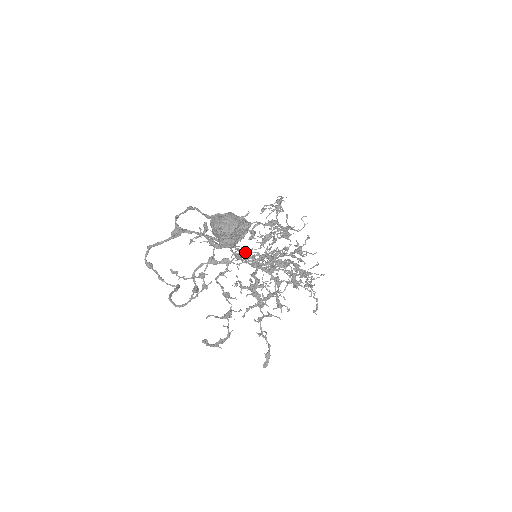
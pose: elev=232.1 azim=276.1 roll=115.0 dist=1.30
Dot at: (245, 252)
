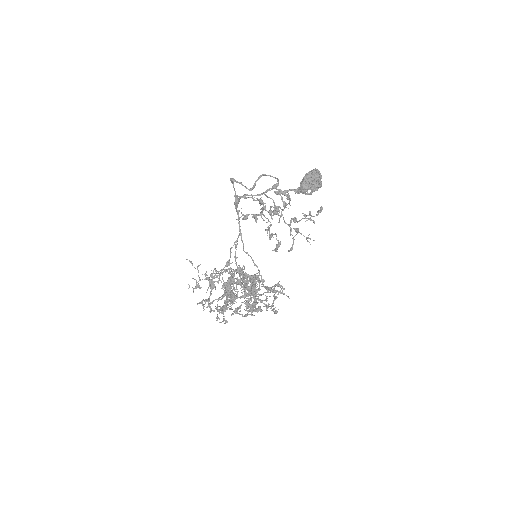
Dot at: occluded
